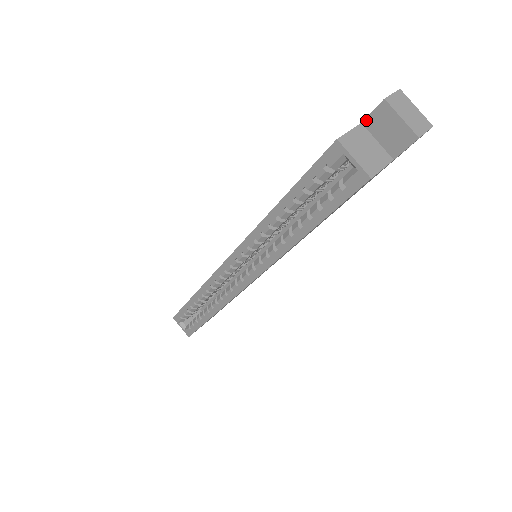
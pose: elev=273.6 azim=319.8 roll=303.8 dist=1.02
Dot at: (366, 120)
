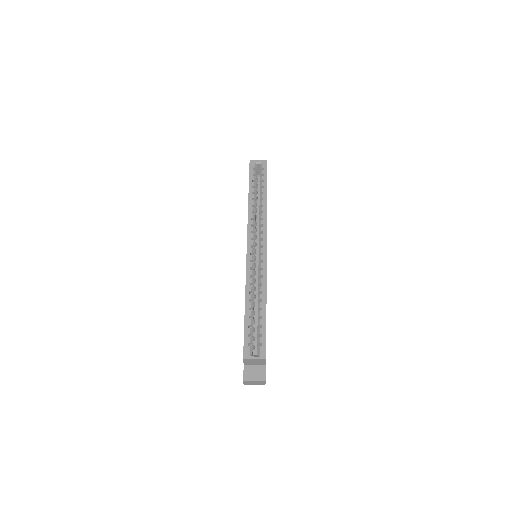
Dot at: occluded
